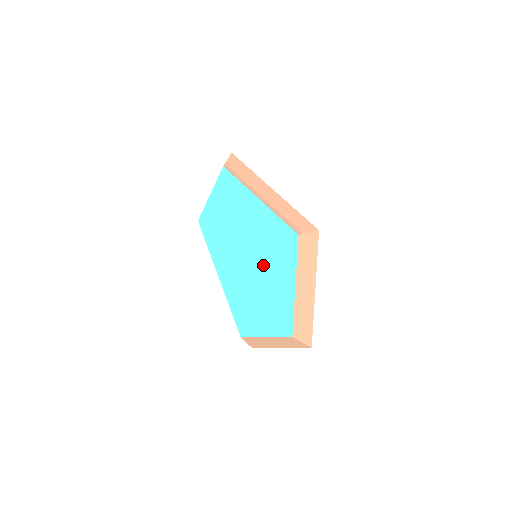
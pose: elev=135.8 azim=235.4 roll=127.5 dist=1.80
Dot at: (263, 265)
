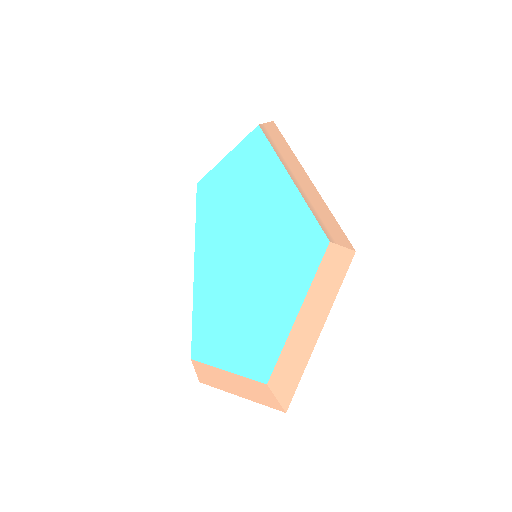
Dot at: (263, 267)
